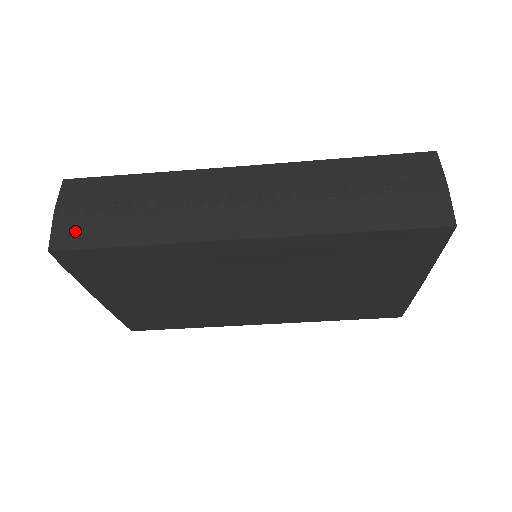
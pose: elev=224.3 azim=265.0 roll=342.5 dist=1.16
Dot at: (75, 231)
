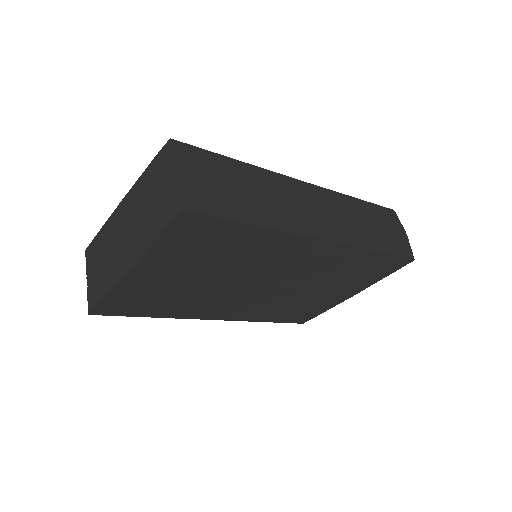
Dot at: (202, 196)
